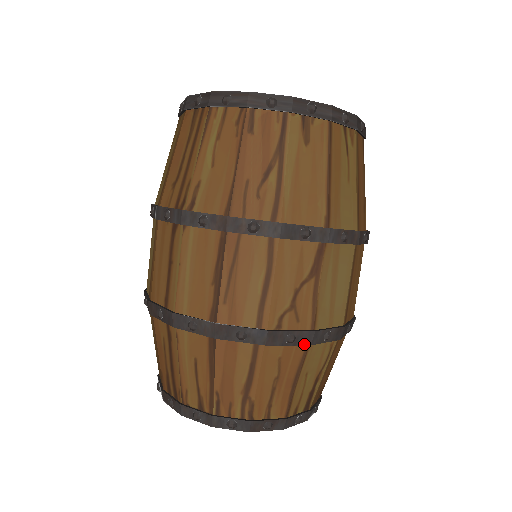
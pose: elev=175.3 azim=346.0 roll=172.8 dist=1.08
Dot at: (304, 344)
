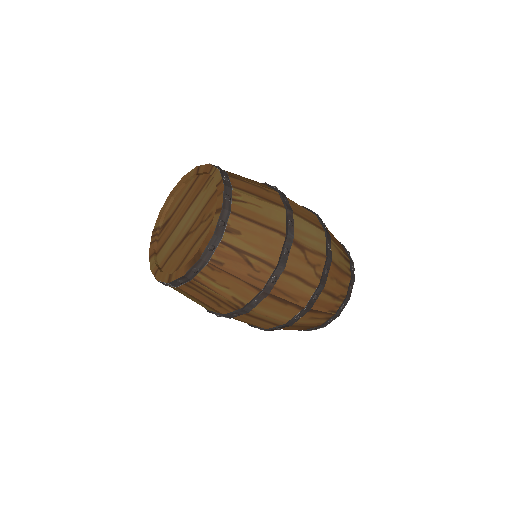
Dot at: (330, 264)
